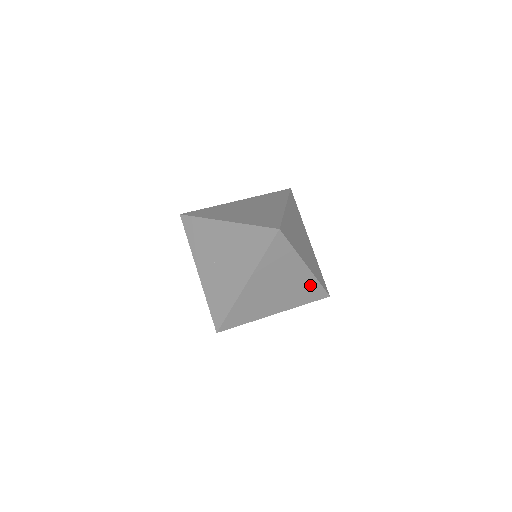
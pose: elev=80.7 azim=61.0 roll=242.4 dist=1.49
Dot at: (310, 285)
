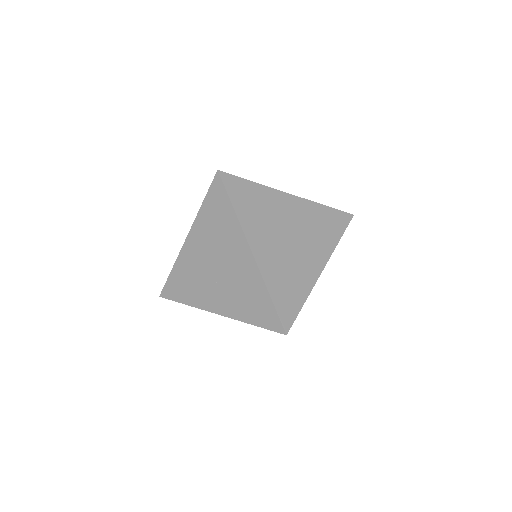
Dot at: (319, 214)
